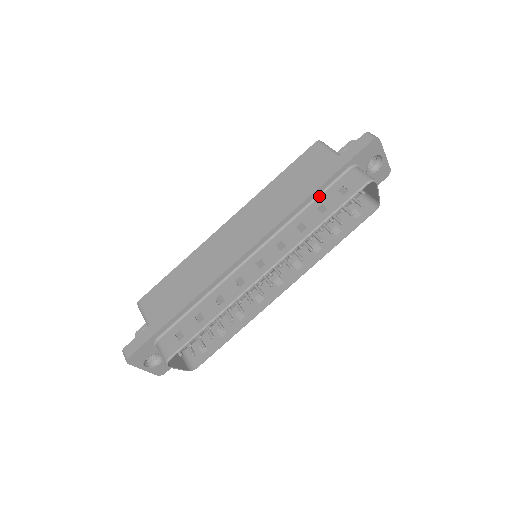
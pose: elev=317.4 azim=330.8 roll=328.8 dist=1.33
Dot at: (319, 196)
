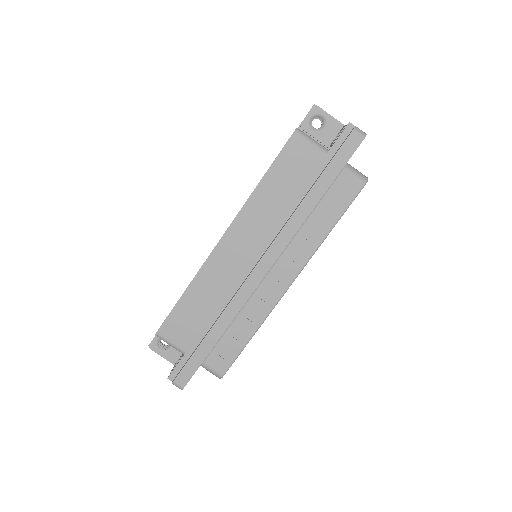
Dot at: (319, 203)
